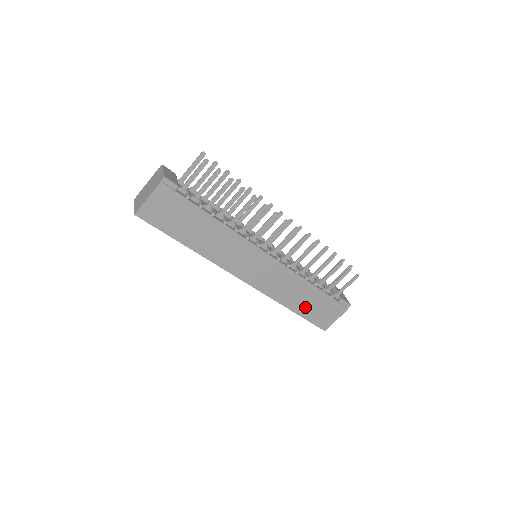
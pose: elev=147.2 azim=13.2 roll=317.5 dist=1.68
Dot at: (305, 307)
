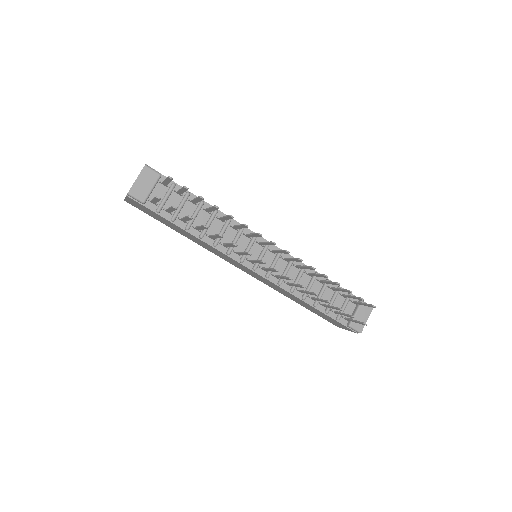
Dot at: occluded
